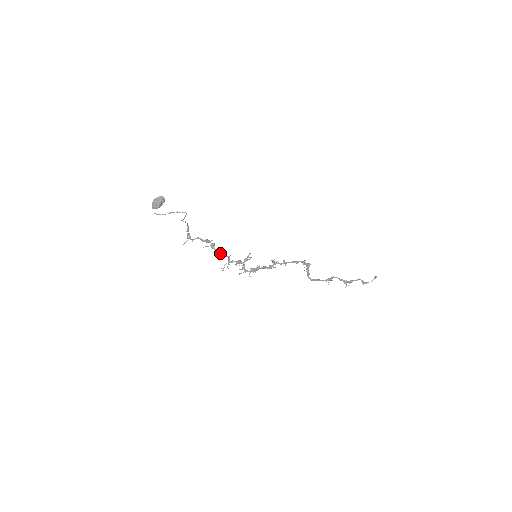
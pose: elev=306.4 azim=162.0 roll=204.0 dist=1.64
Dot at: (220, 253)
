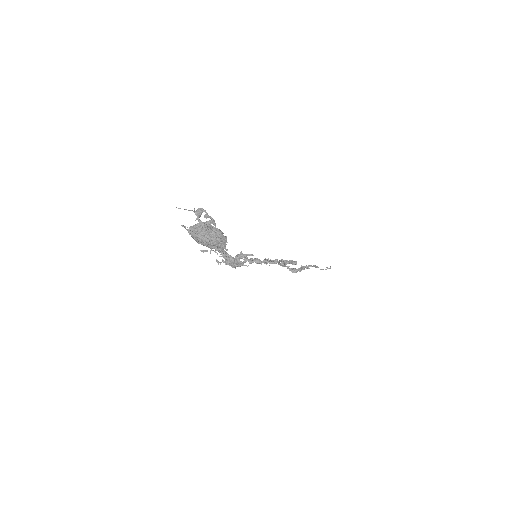
Dot at: occluded
